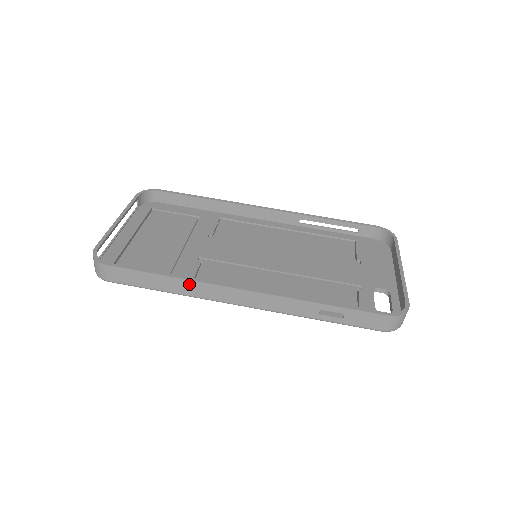
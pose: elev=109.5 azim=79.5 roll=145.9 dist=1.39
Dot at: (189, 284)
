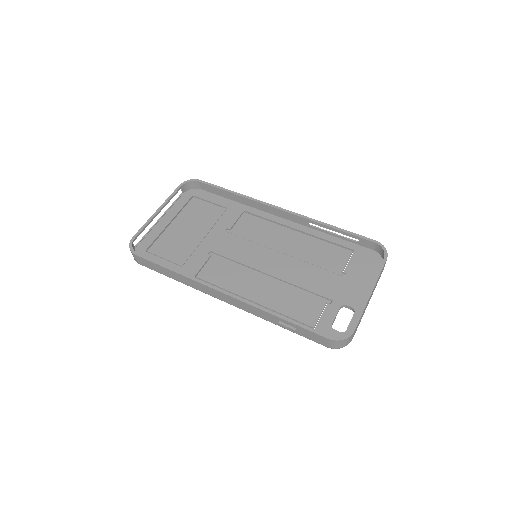
Dot at: (188, 280)
